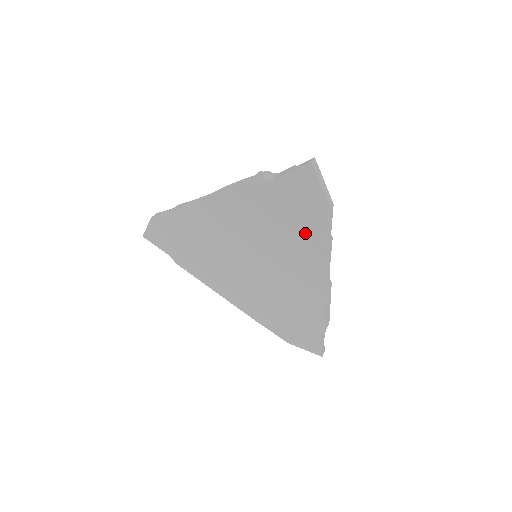
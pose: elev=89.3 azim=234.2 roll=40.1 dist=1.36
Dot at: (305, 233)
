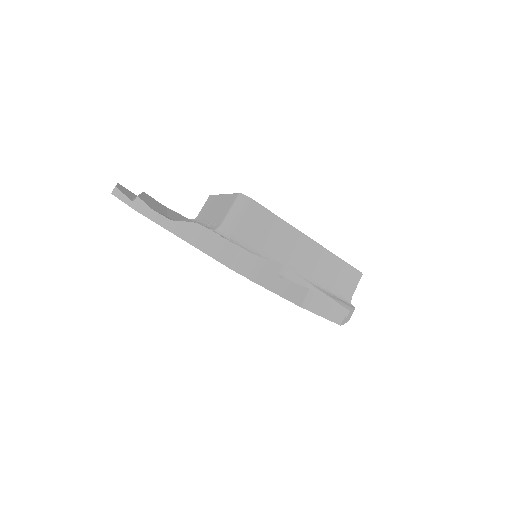
Dot at: occluded
